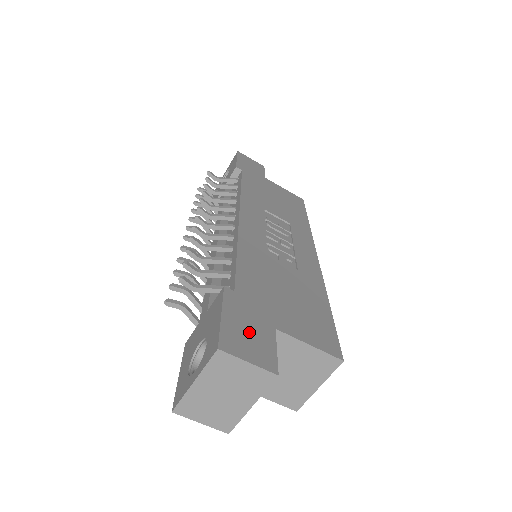
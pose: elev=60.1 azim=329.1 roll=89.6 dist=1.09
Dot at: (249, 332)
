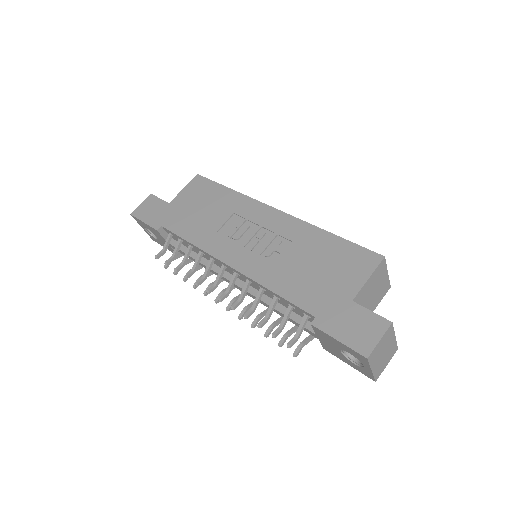
Dot at: (354, 326)
